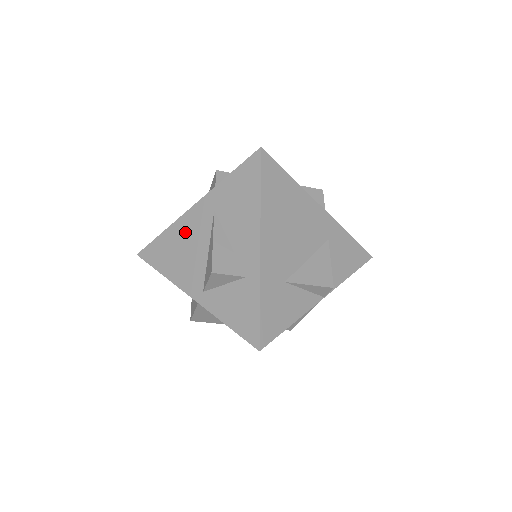
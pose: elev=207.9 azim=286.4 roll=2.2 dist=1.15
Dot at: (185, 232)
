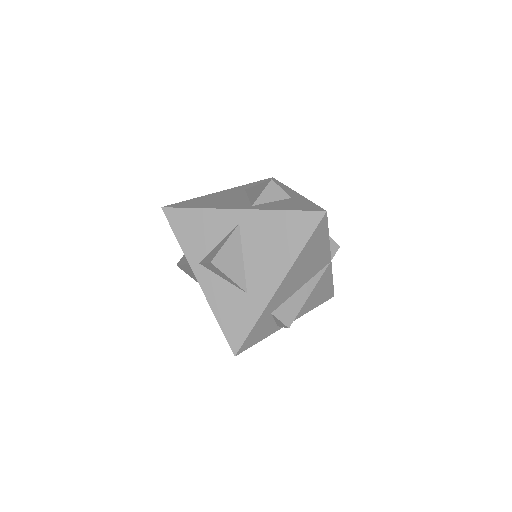
Dot at: (219, 196)
